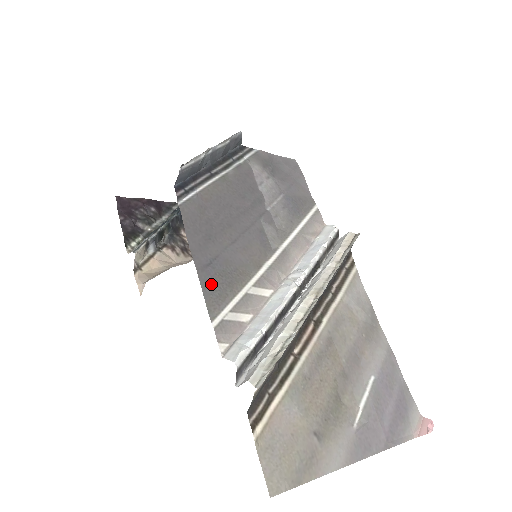
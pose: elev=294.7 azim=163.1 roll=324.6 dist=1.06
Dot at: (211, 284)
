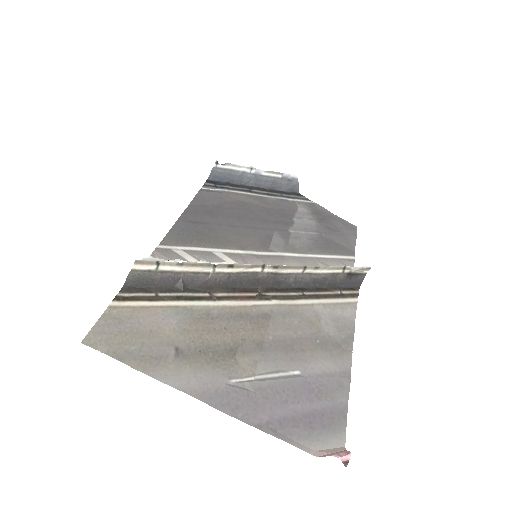
Dot at: (183, 231)
